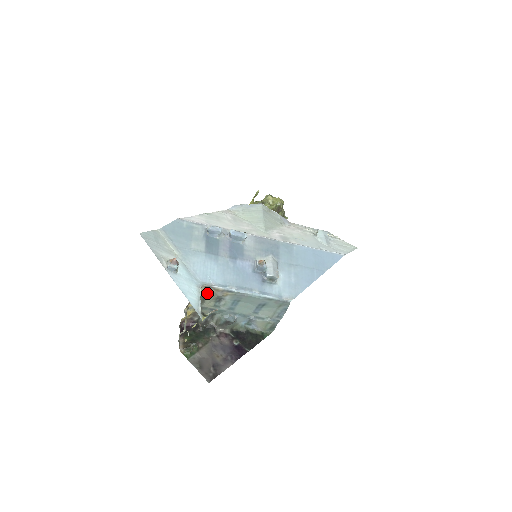
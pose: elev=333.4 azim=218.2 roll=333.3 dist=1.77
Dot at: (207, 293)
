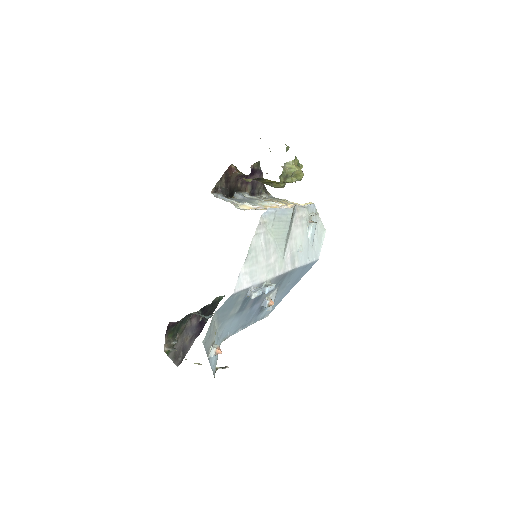
Dot at: occluded
